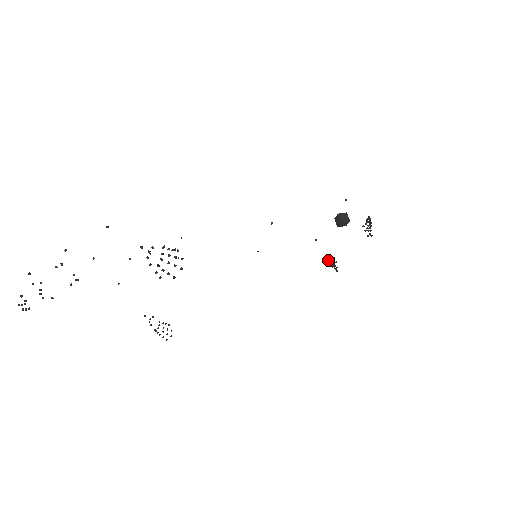
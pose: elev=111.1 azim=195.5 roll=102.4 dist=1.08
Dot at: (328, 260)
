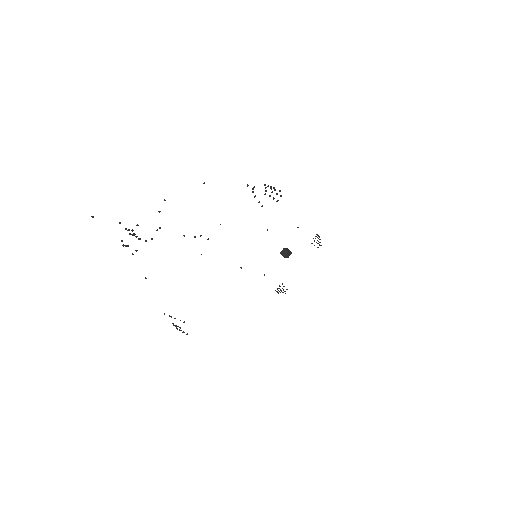
Dot at: occluded
